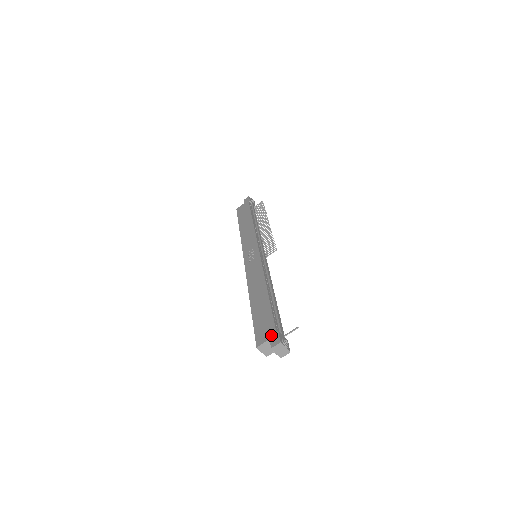
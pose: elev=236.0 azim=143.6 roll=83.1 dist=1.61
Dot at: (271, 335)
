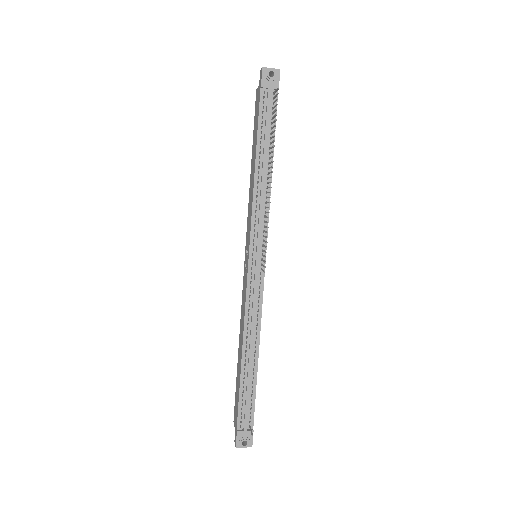
Dot at: (235, 428)
